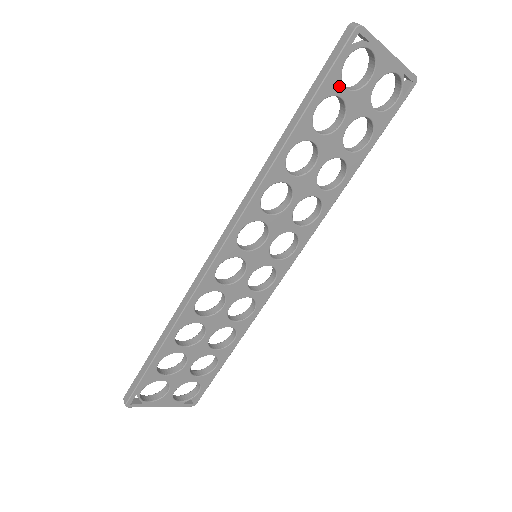
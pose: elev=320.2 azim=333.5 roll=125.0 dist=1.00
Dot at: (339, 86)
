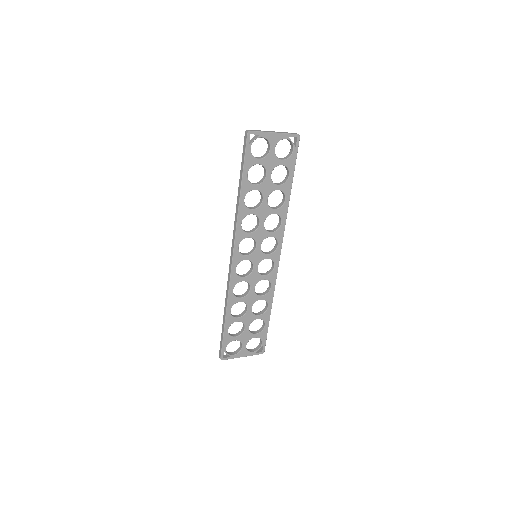
Dot at: (254, 160)
